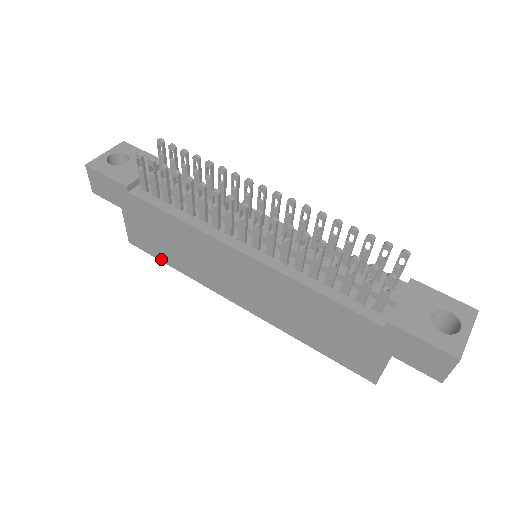
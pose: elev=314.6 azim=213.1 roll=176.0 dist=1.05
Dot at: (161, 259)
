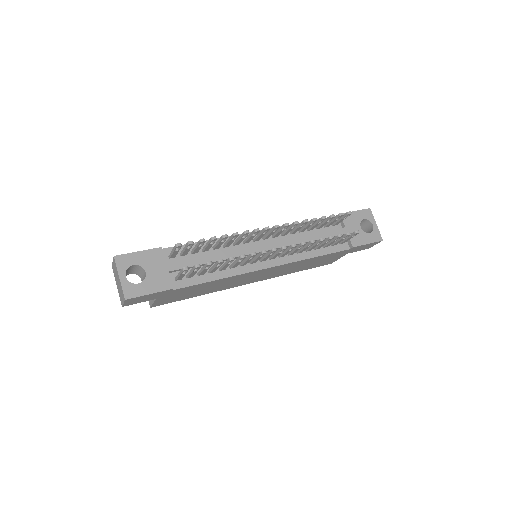
Dot at: occluded
